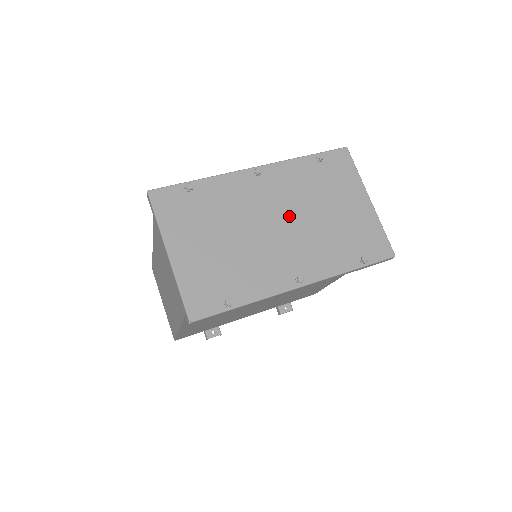
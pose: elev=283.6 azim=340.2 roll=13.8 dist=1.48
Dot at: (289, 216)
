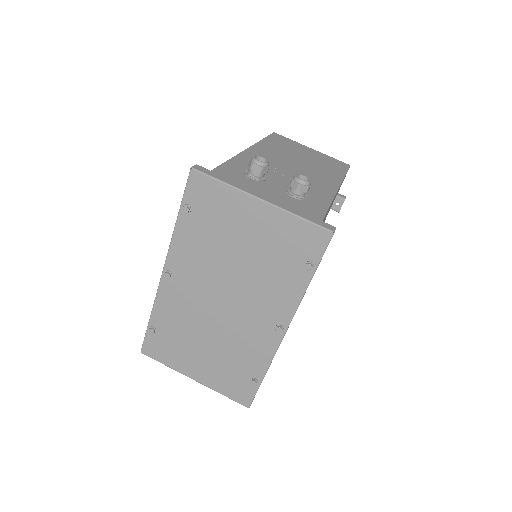
Dot at: (222, 286)
